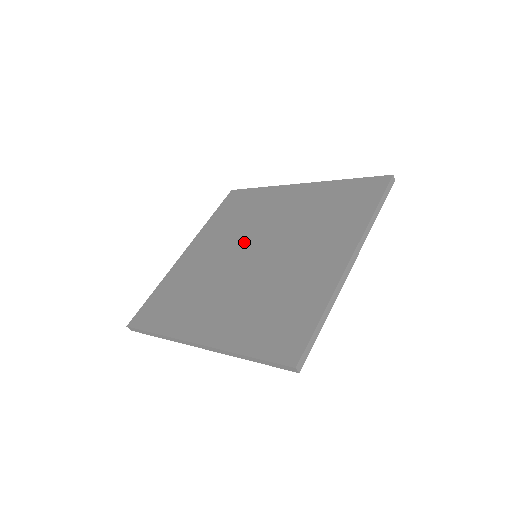
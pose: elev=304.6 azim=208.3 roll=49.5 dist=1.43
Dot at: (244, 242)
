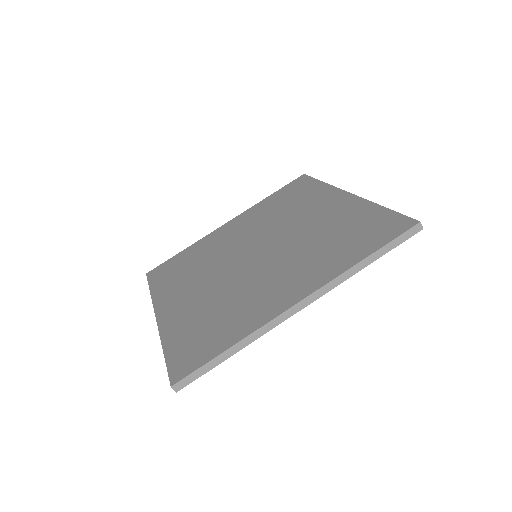
Dot at: (260, 236)
